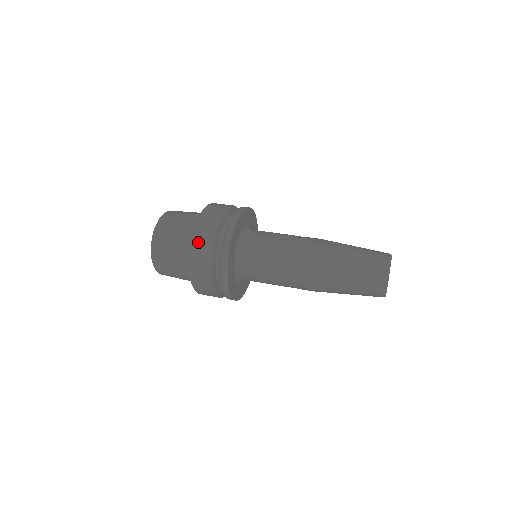
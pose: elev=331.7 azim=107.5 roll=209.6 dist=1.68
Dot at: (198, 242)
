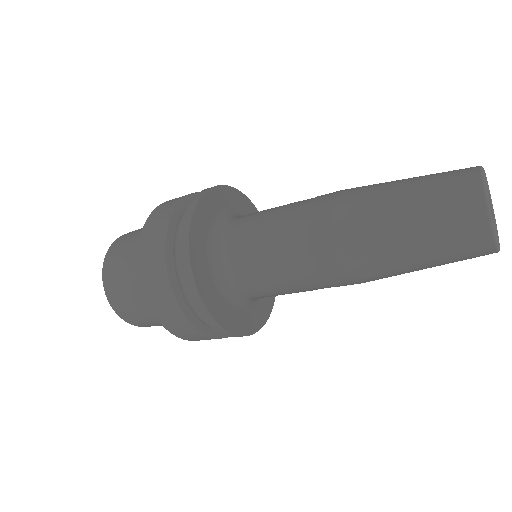
Dot at: (146, 256)
